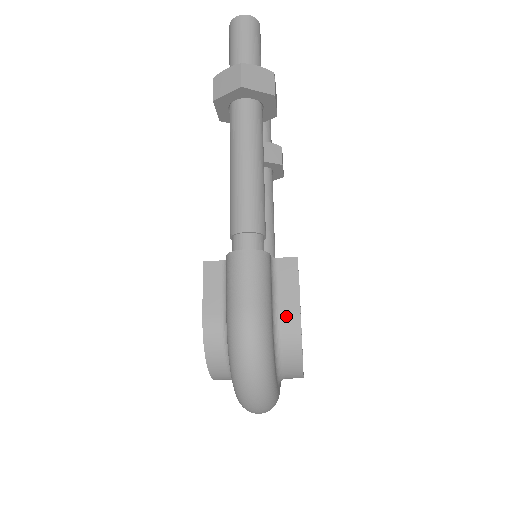
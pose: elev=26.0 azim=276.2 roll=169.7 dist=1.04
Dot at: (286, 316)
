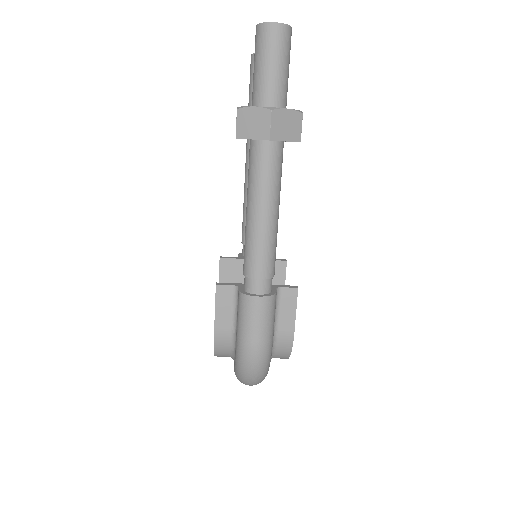
Dot at: (283, 334)
